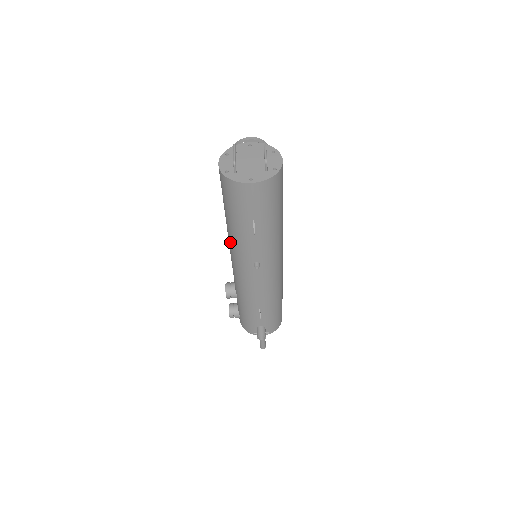
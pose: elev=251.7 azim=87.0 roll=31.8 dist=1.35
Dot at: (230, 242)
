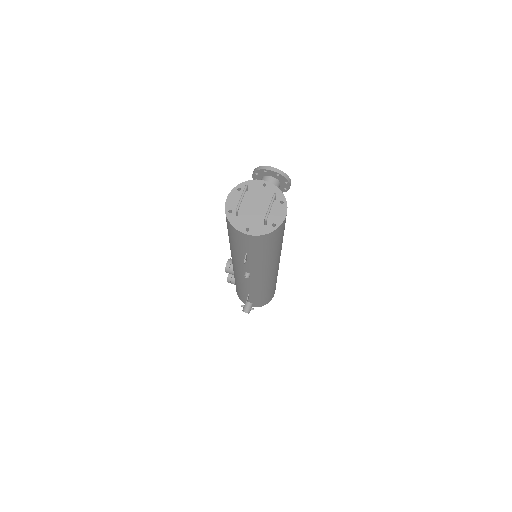
Dot at: occluded
